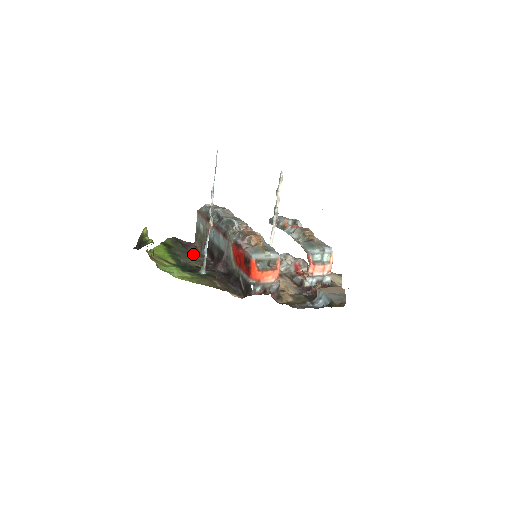
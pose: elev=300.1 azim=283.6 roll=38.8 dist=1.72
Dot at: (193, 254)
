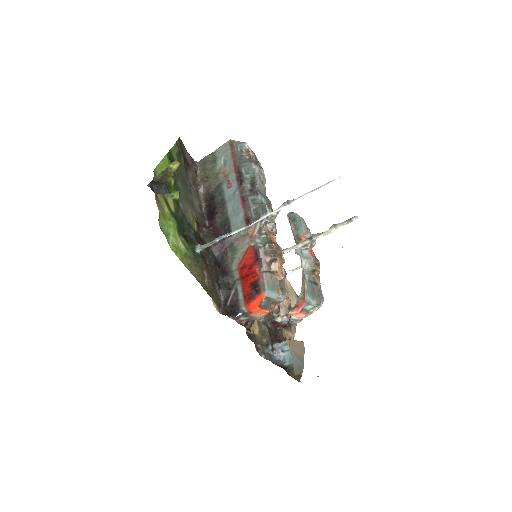
Dot at: (191, 189)
